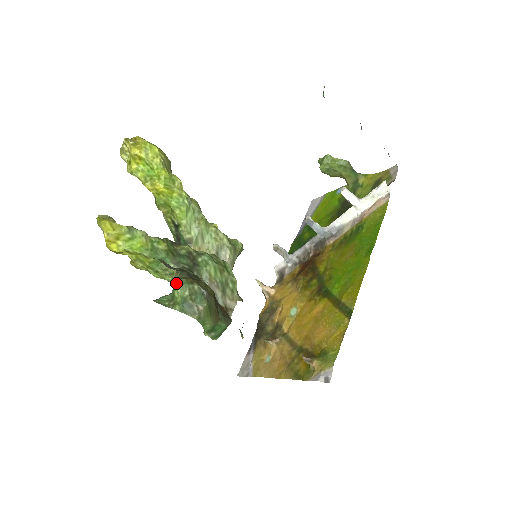
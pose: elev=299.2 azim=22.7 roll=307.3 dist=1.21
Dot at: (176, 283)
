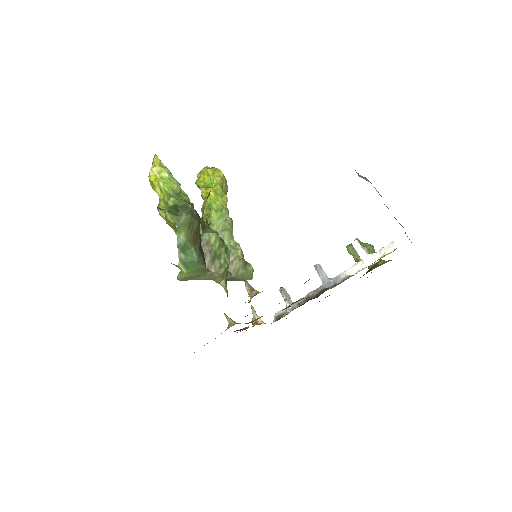
Dot at: (178, 199)
